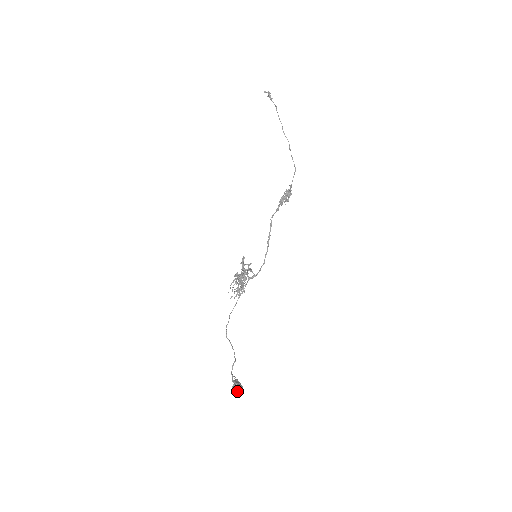
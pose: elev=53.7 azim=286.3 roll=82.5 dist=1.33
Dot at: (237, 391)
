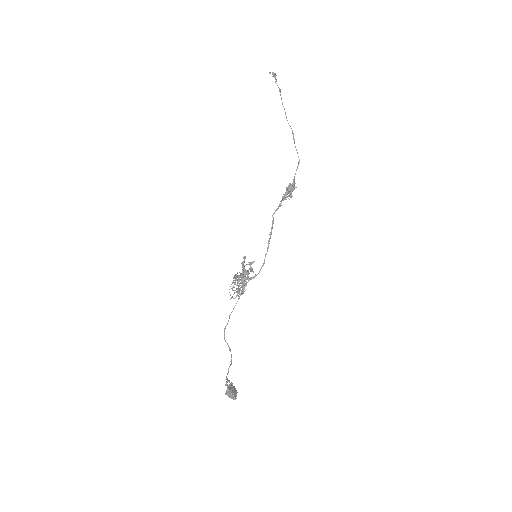
Dot at: (230, 396)
